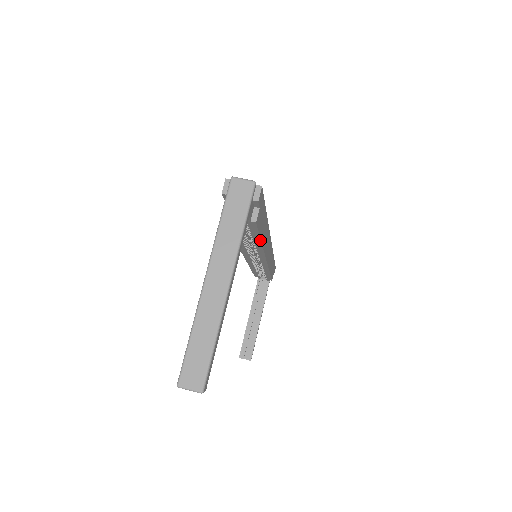
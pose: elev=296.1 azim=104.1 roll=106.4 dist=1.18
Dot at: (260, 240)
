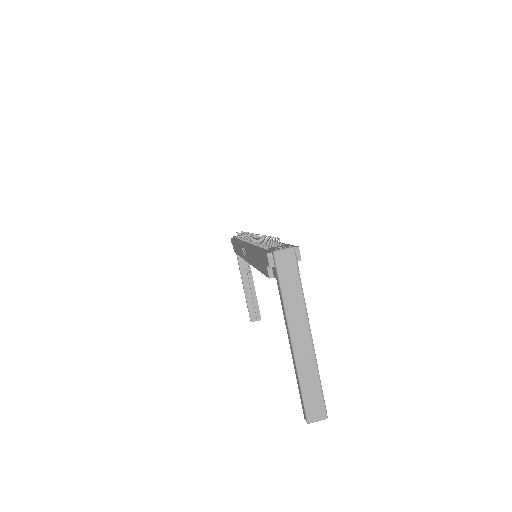
Dot at: occluded
